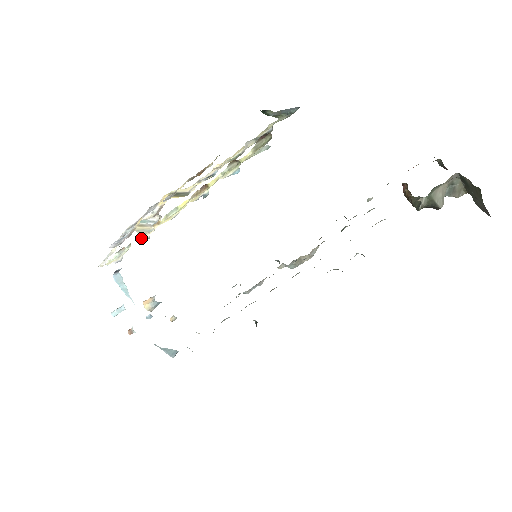
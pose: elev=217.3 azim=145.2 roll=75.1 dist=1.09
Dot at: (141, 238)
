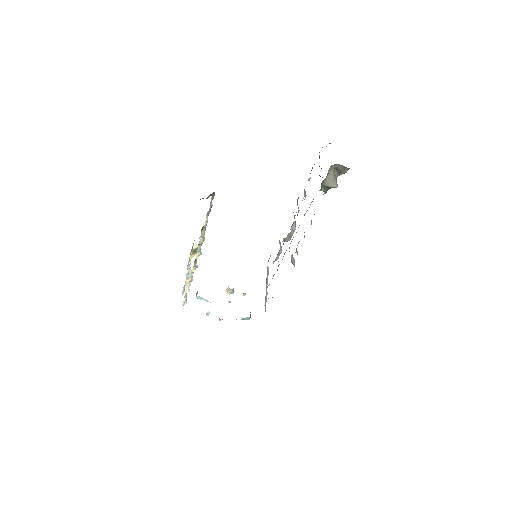
Dot at: (188, 290)
